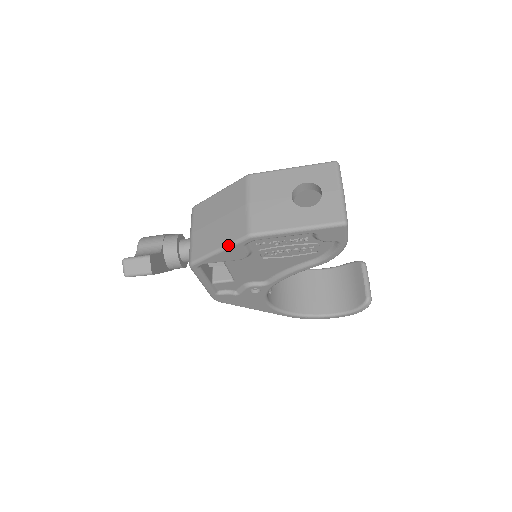
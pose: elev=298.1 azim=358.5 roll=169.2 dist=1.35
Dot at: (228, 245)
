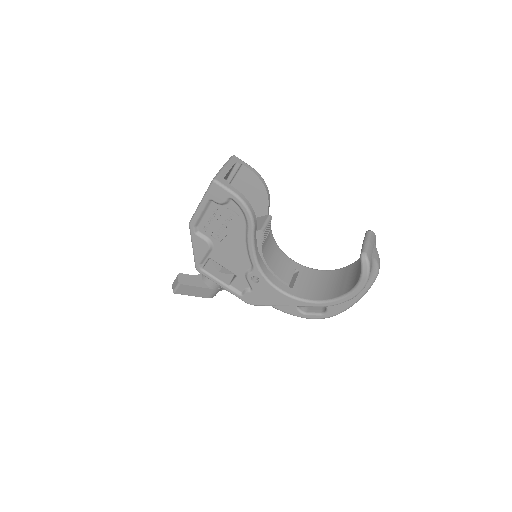
Dot at: (191, 239)
